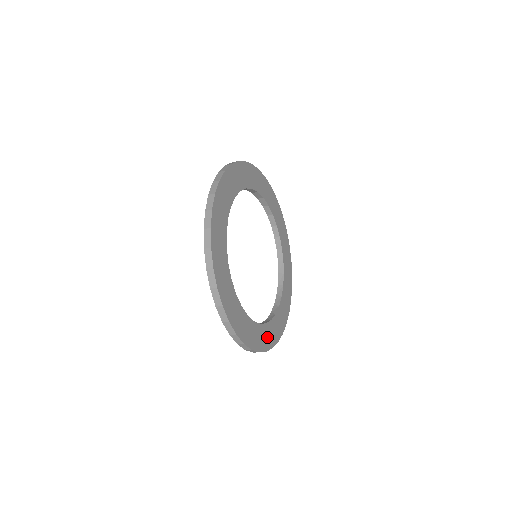
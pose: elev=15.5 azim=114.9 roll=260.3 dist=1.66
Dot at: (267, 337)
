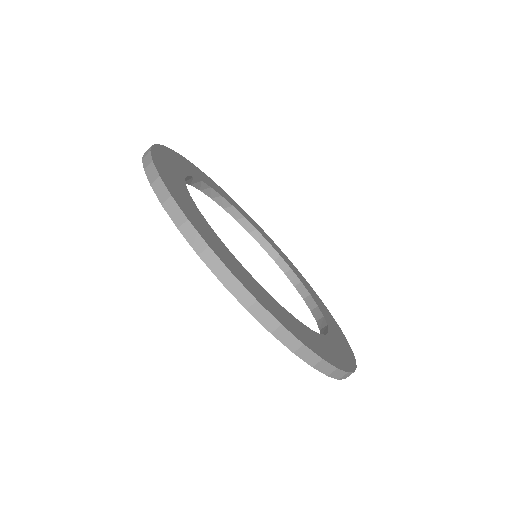
Dot at: (264, 299)
